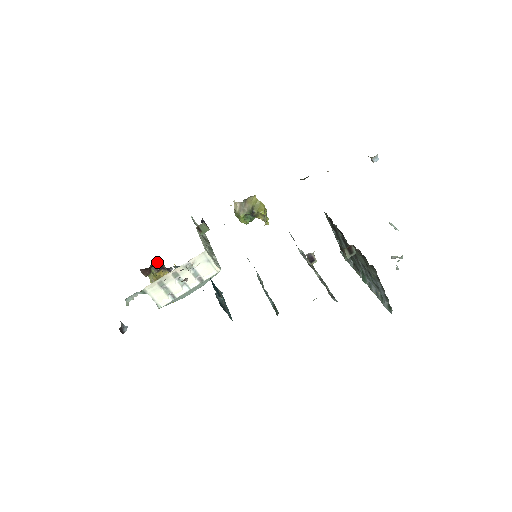
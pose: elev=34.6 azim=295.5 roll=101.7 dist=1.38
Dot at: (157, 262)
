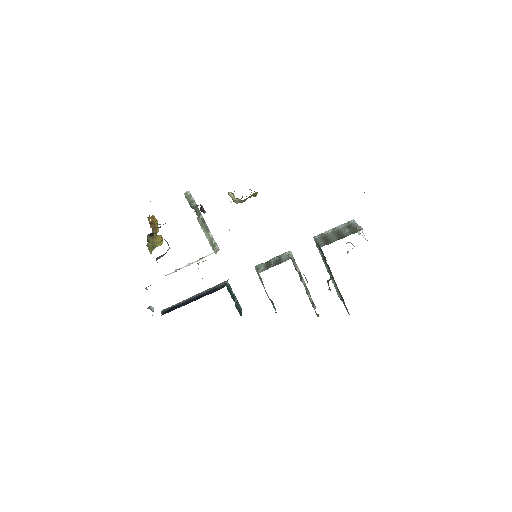
Dot at: occluded
